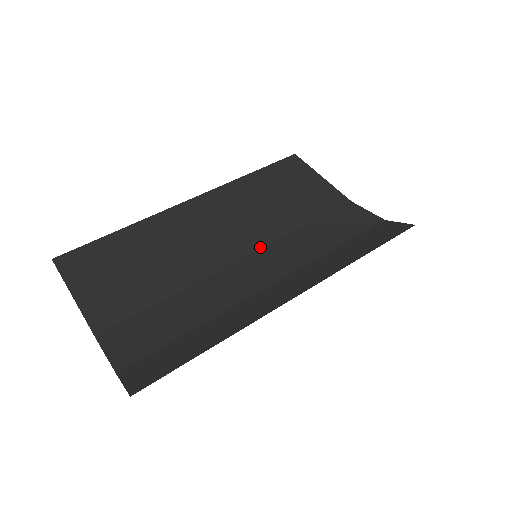
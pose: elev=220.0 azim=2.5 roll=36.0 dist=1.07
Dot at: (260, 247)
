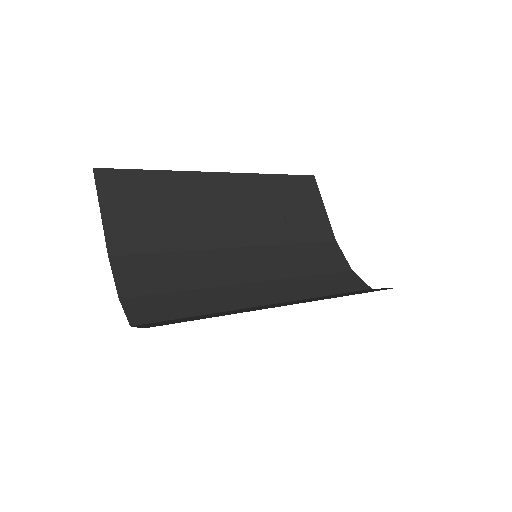
Dot at: (257, 244)
